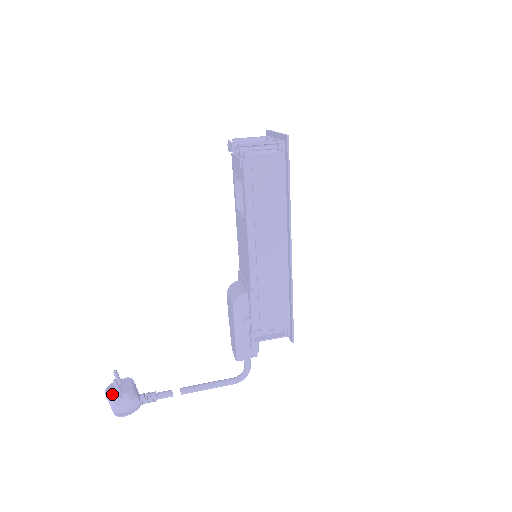
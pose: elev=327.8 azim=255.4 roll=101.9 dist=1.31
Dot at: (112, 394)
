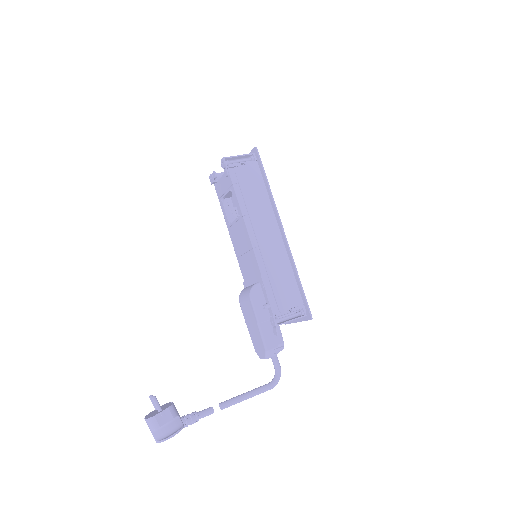
Dot at: (153, 415)
